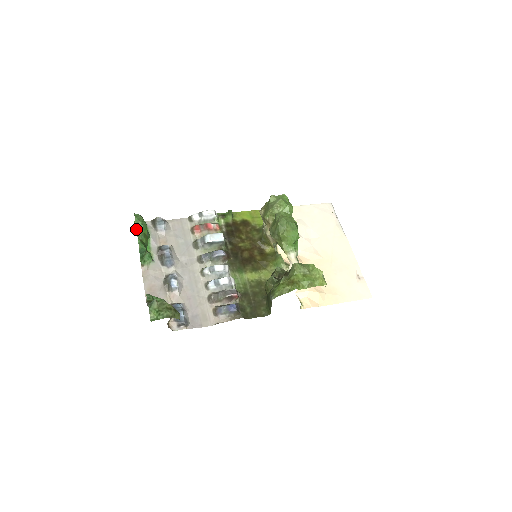
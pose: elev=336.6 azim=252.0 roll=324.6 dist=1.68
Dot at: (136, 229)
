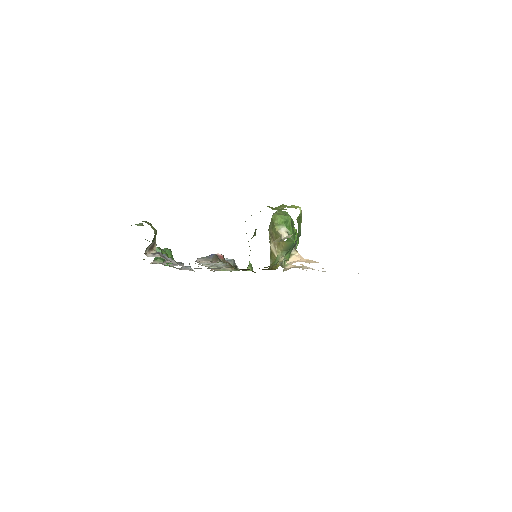
Dot at: occluded
